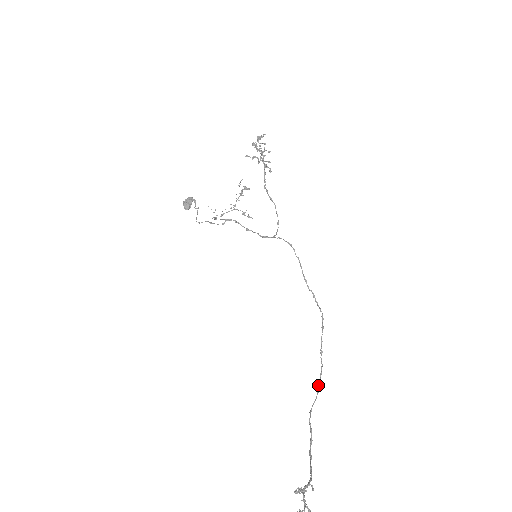
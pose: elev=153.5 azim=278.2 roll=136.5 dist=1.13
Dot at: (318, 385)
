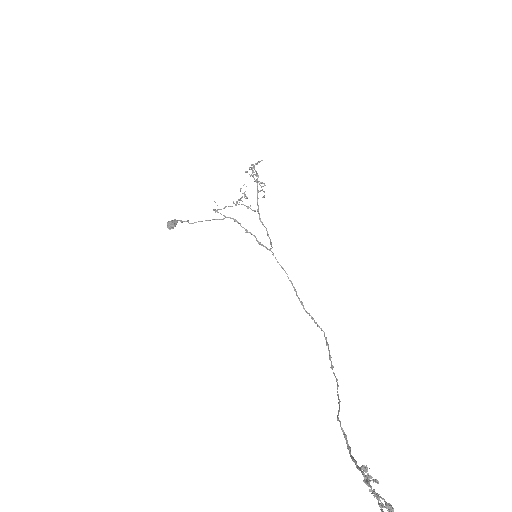
Dot at: occluded
